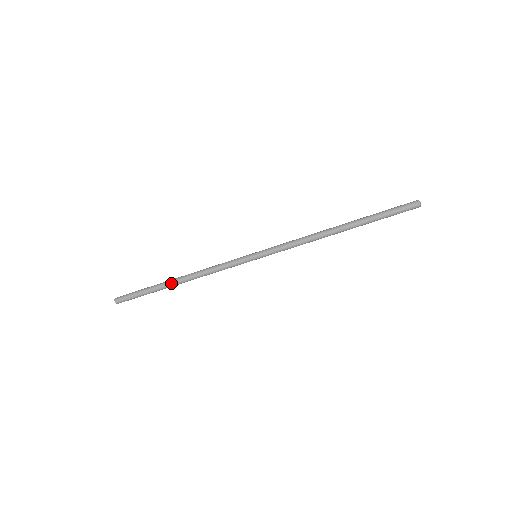
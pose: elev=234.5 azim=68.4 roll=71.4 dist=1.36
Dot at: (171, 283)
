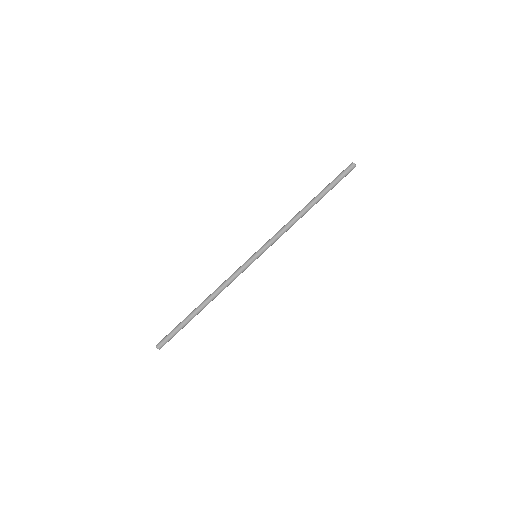
Dot at: (198, 309)
